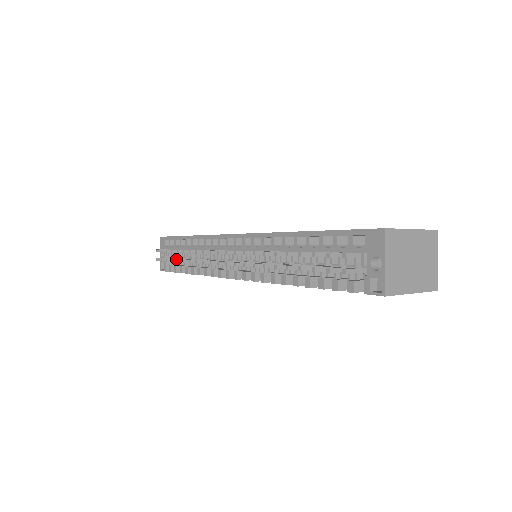
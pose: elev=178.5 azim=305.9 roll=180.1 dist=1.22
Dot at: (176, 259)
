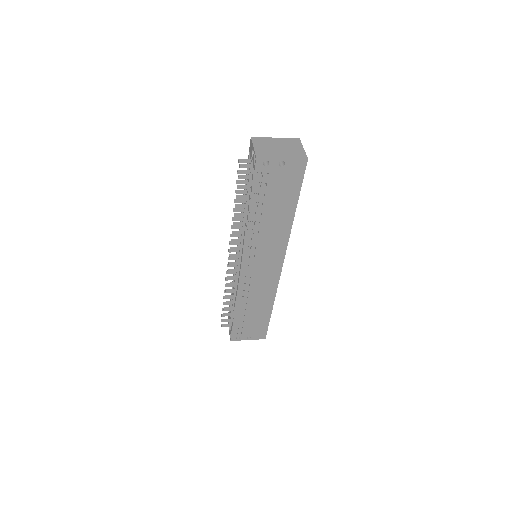
Dot at: (226, 308)
